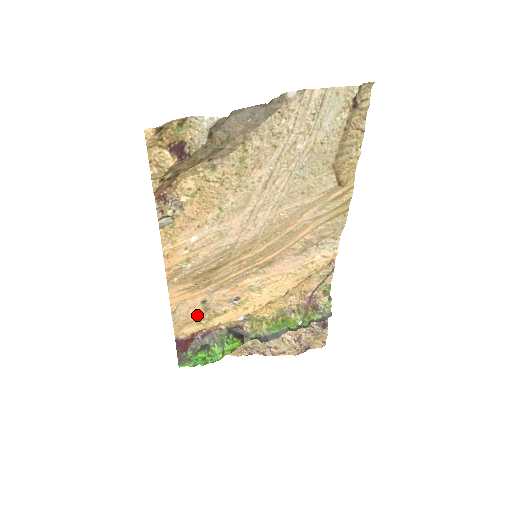
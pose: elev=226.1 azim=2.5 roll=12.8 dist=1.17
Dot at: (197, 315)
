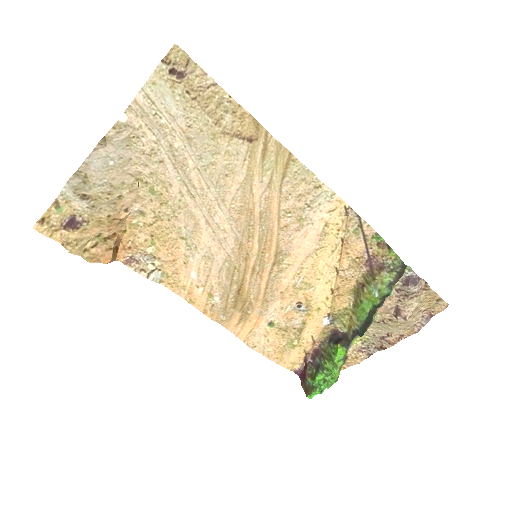
Dot at: (281, 339)
